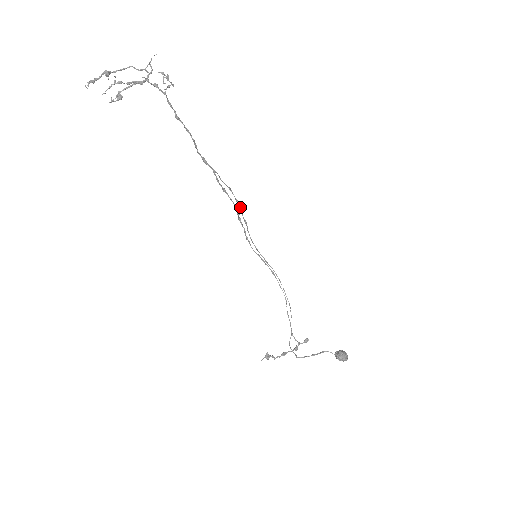
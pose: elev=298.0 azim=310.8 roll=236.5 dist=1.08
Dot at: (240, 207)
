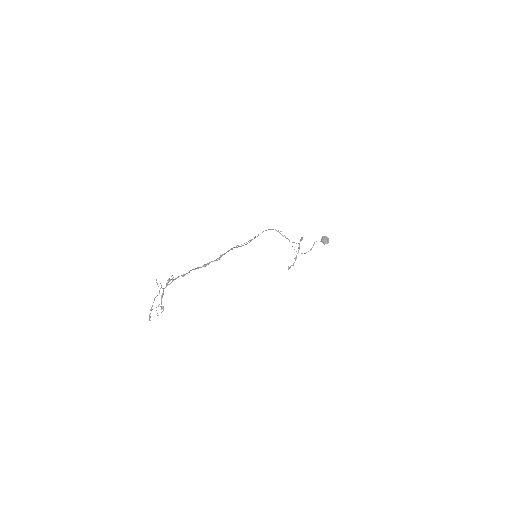
Dot at: (232, 249)
